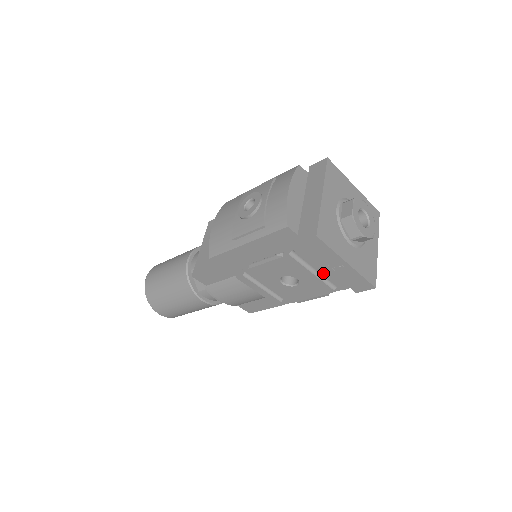
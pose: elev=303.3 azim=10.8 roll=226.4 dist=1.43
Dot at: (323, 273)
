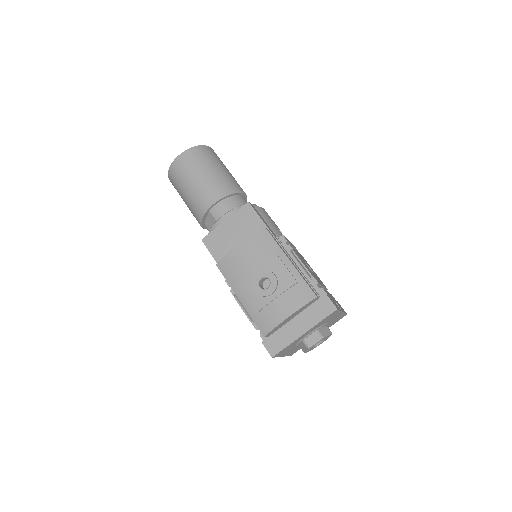
Dot at: occluded
